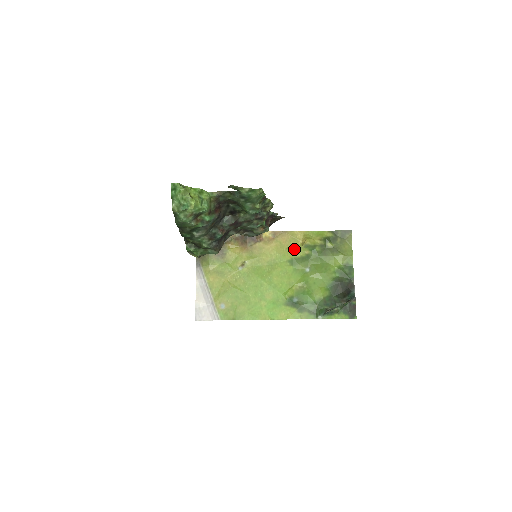
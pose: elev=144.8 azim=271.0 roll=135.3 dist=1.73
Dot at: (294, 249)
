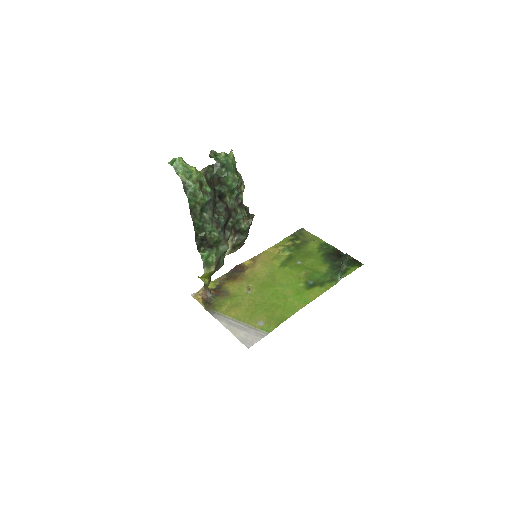
Dot at: (276, 258)
